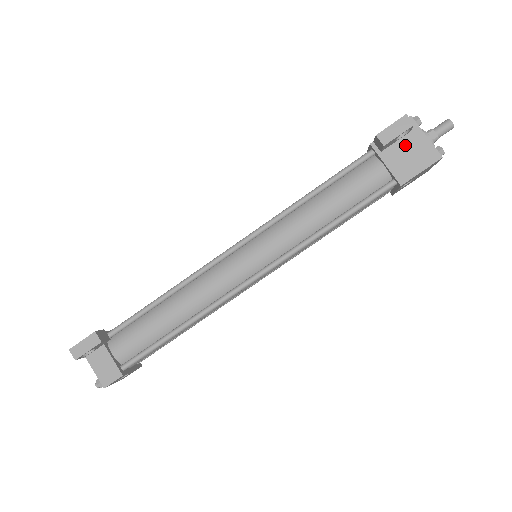
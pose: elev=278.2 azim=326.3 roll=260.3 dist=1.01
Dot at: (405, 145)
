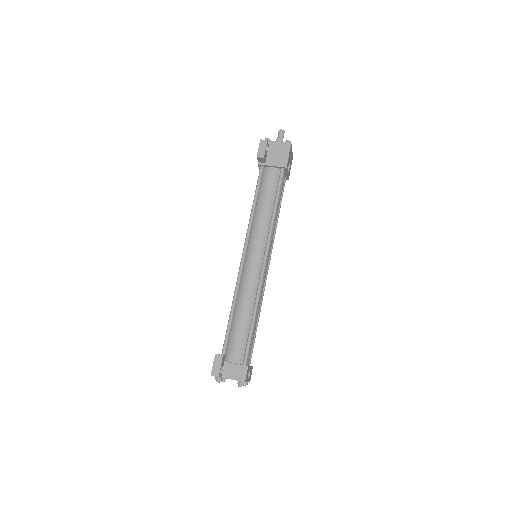
Dot at: (272, 152)
